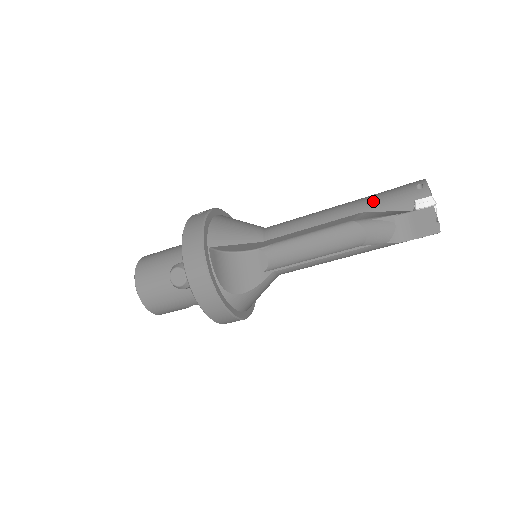
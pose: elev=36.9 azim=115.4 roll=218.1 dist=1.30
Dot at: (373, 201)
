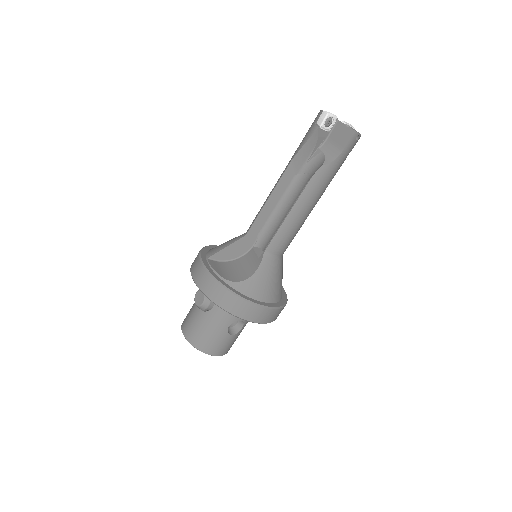
Dot at: occluded
